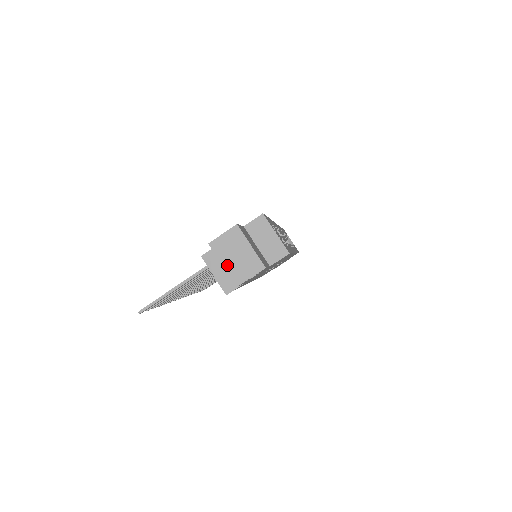
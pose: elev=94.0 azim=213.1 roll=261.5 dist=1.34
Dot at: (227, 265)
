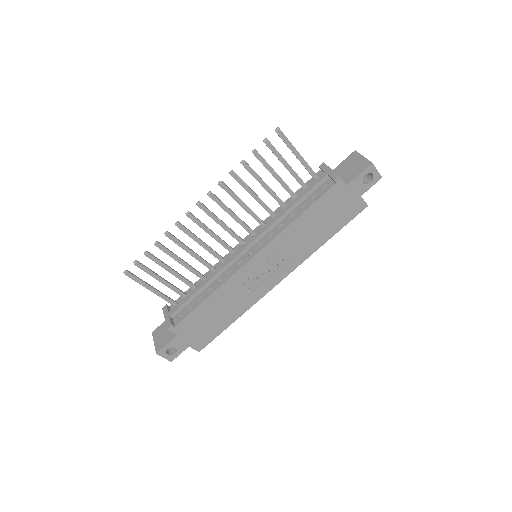
Dot at: (366, 159)
